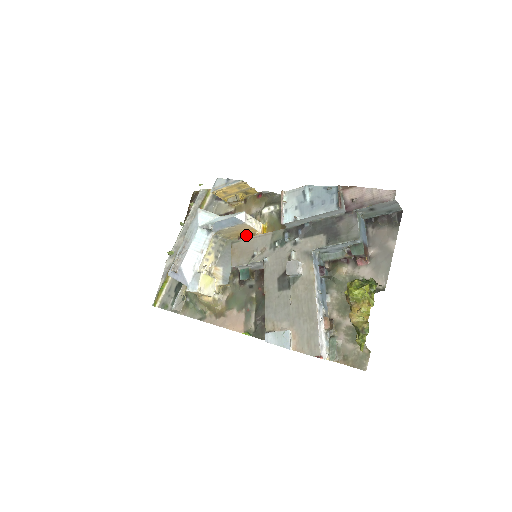
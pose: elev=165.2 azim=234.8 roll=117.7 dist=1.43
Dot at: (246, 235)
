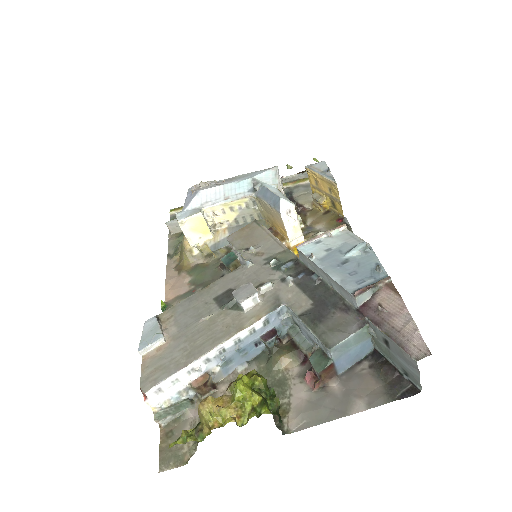
Dot at: (278, 232)
